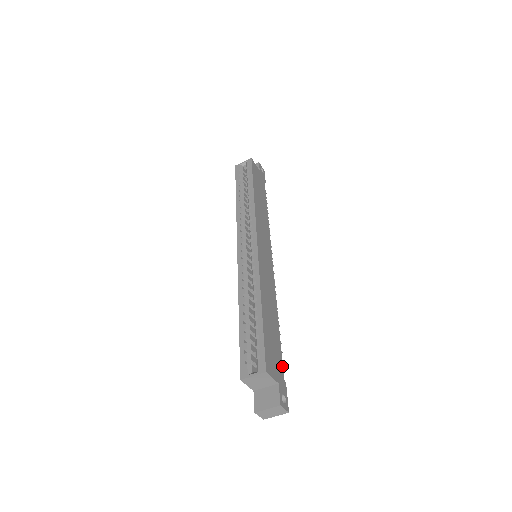
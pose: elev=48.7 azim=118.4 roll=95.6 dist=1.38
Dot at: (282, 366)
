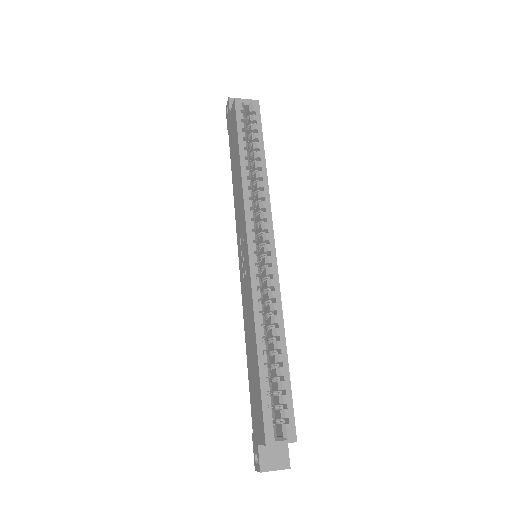
Dot at: occluded
